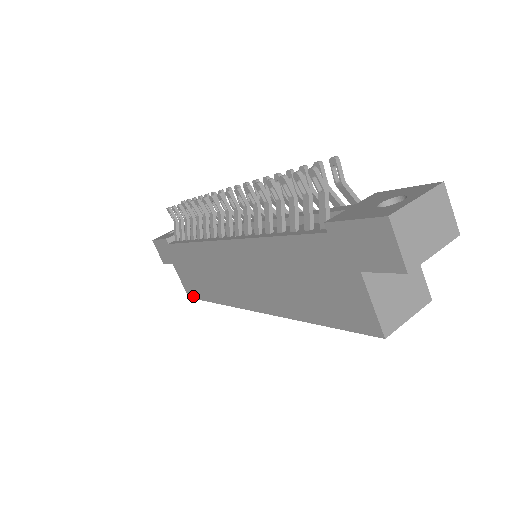
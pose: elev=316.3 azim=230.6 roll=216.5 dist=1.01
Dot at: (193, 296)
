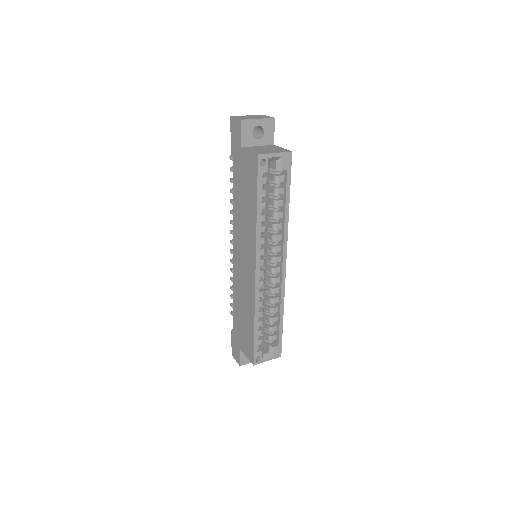
Dot at: (252, 354)
